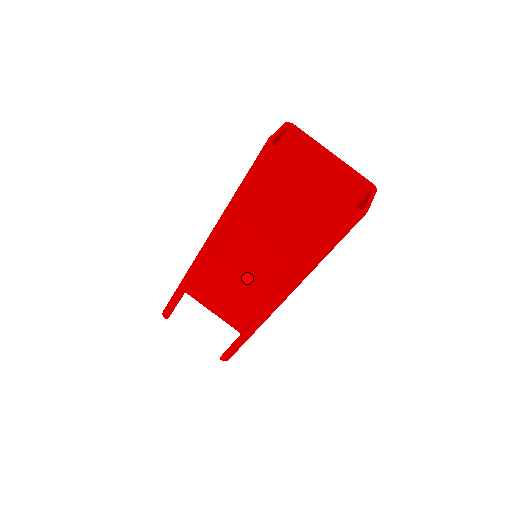
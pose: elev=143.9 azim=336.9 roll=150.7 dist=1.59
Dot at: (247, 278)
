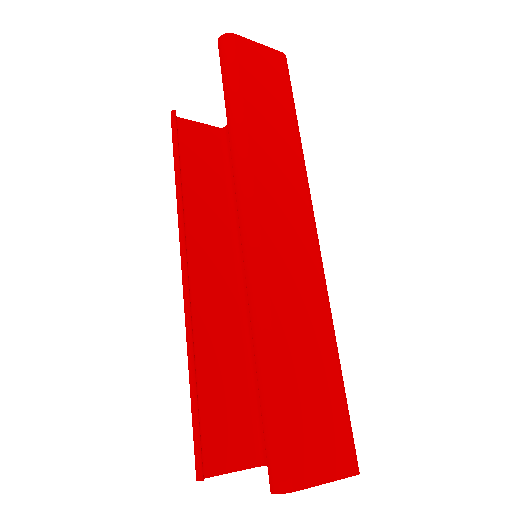
Dot at: occluded
